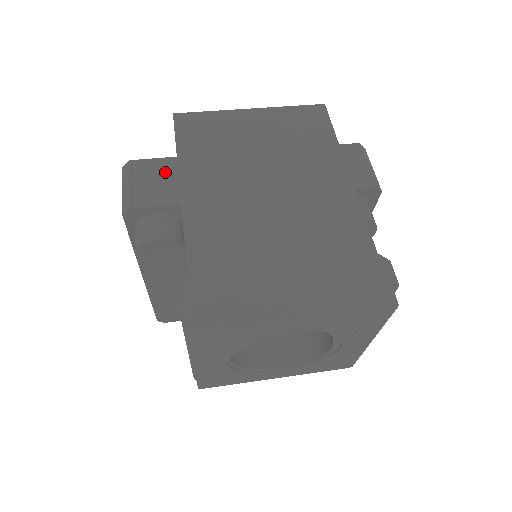
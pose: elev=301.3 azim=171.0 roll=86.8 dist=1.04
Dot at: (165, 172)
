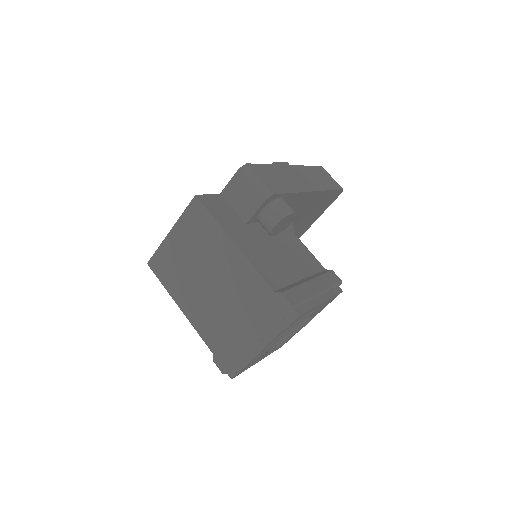
Dot at: occluded
